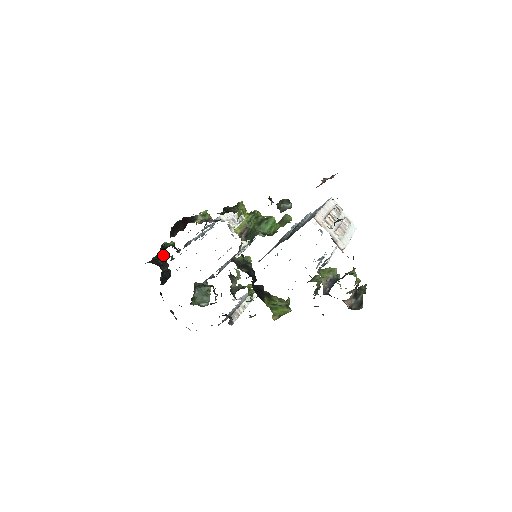
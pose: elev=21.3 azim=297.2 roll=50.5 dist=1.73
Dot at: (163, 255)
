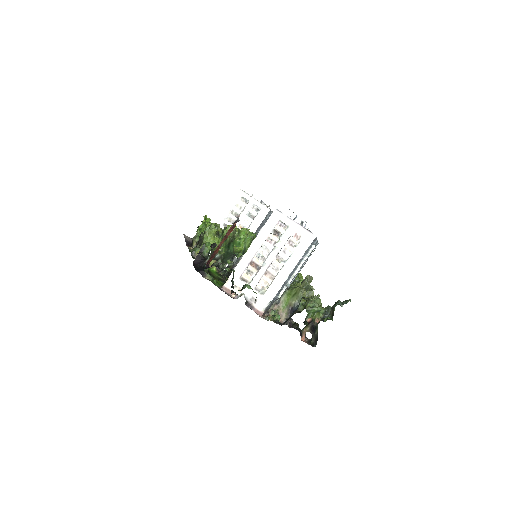
Dot at: occluded
